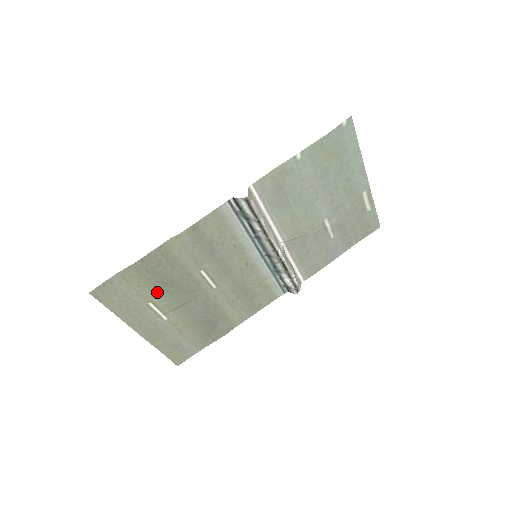
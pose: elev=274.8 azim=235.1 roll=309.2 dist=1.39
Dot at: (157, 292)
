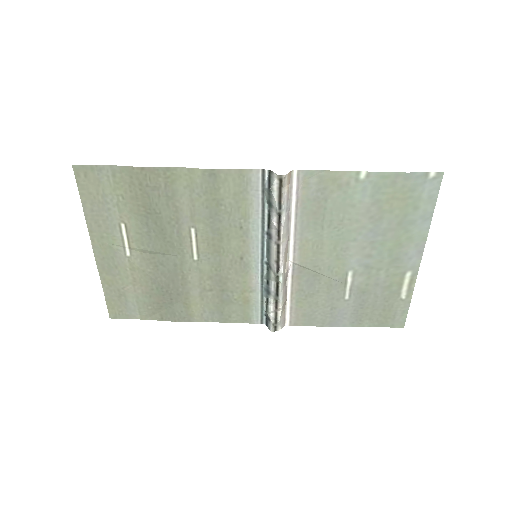
Dot at: (137, 218)
